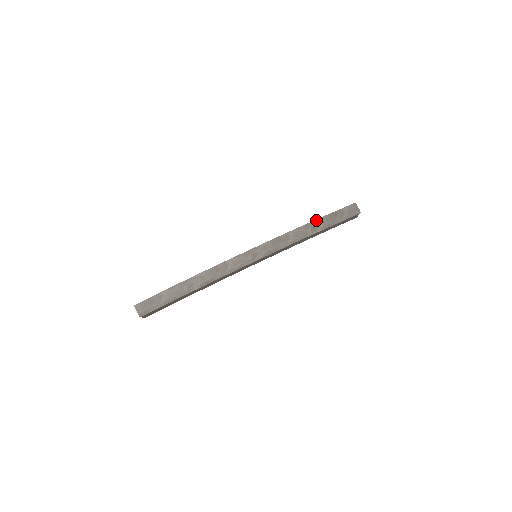
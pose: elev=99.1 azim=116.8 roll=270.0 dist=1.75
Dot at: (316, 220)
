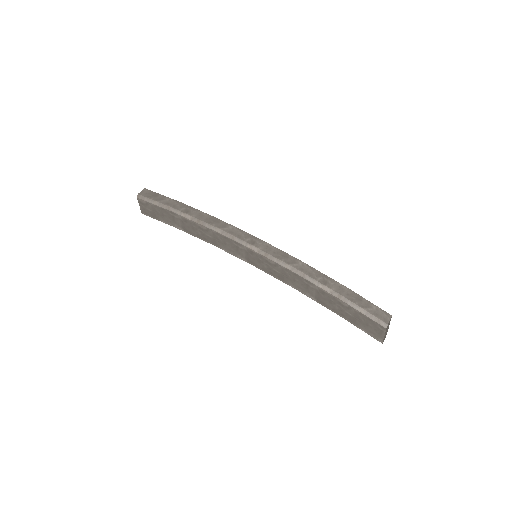
Dot at: (335, 281)
